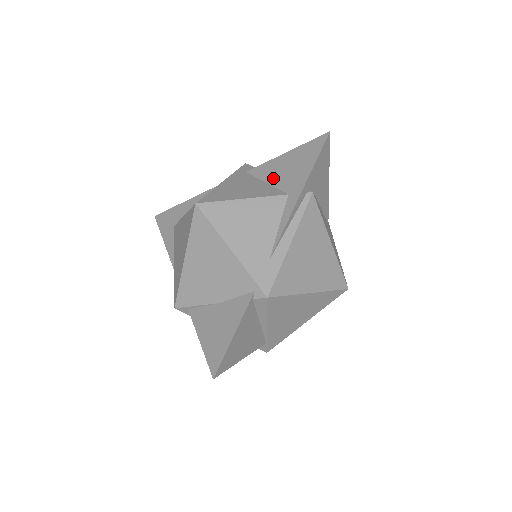
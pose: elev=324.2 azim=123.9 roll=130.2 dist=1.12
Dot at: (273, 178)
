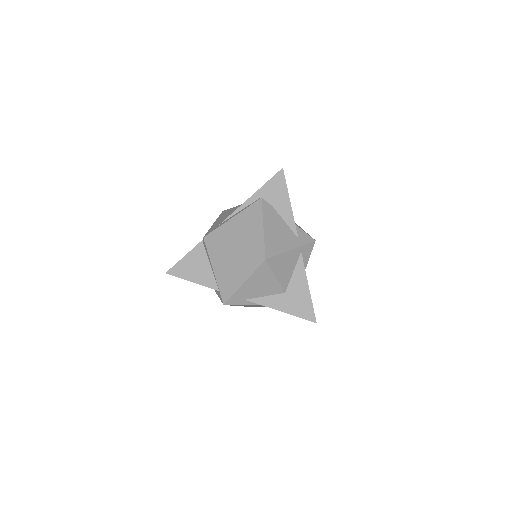
Dot at: occluded
